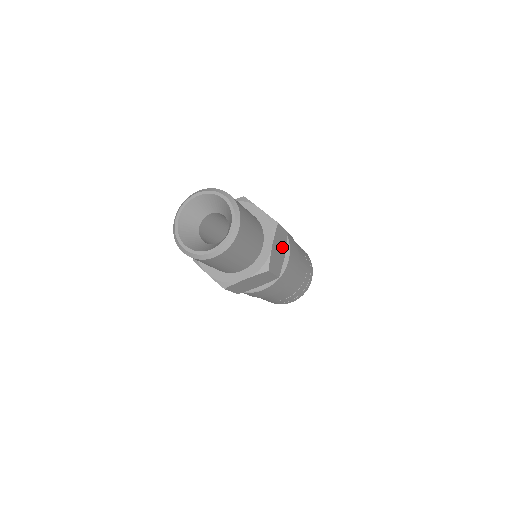
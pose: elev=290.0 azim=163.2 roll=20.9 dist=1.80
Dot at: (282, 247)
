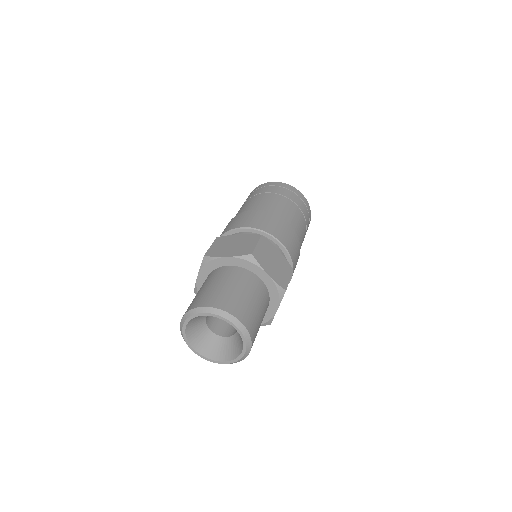
Dot at: occluded
